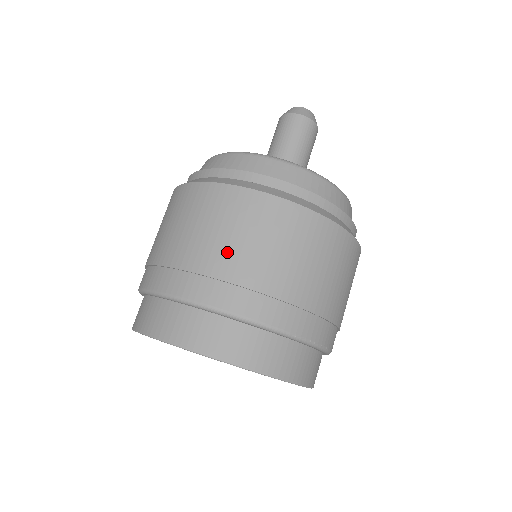
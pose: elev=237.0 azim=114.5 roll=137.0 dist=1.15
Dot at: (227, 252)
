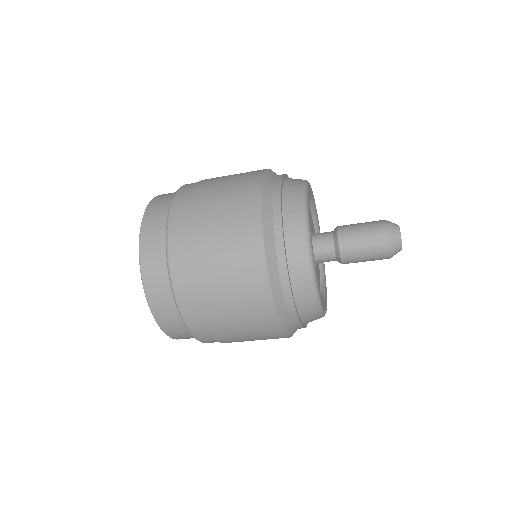
Dot at: (232, 334)
